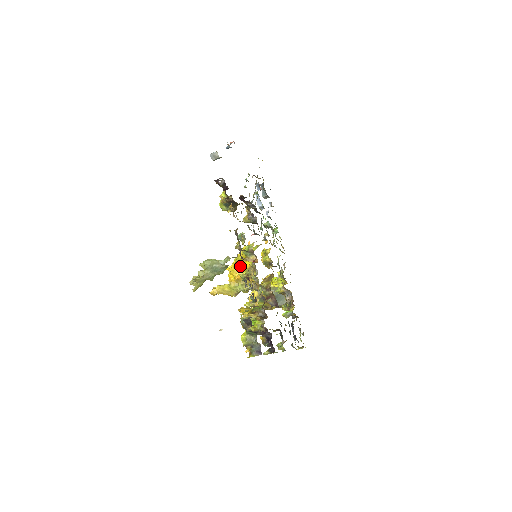
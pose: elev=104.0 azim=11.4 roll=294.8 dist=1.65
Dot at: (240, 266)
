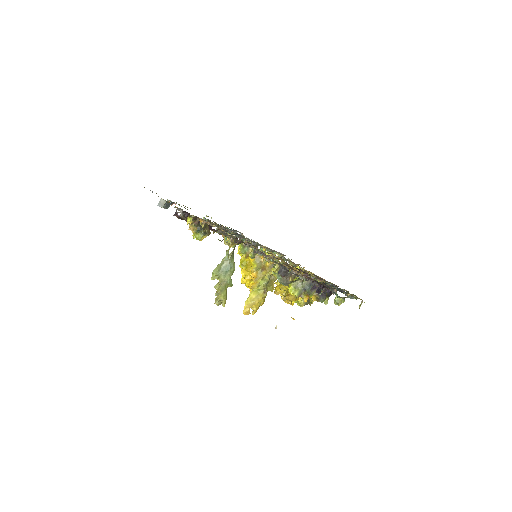
Dot at: (248, 265)
